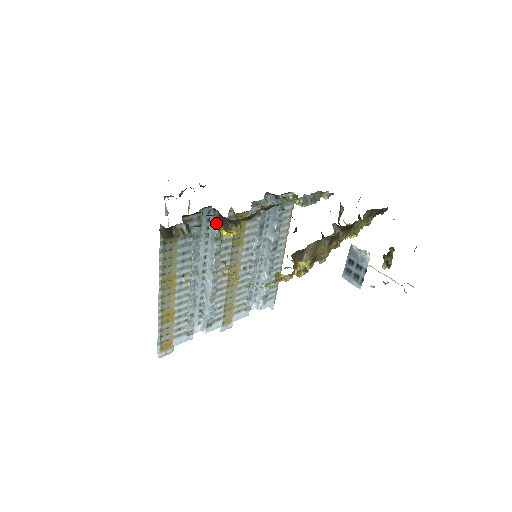
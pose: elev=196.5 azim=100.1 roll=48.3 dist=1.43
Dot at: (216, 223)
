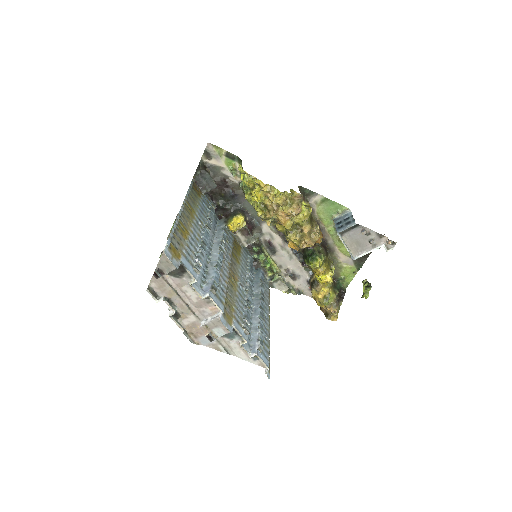
Dot at: (233, 192)
